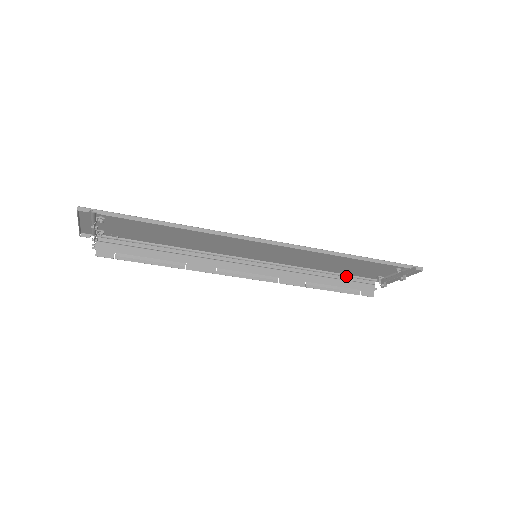
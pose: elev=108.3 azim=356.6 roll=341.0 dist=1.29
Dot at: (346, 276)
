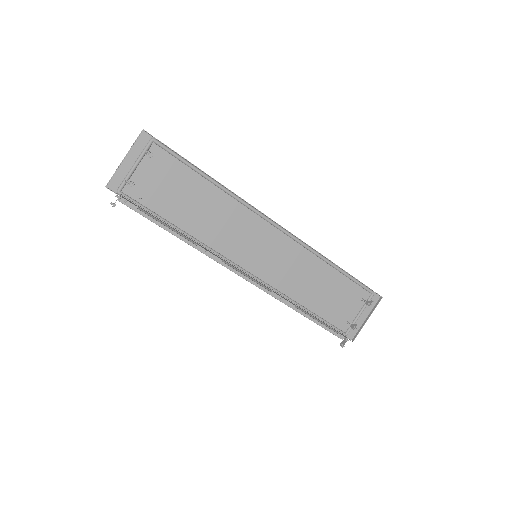
Dot at: (321, 319)
